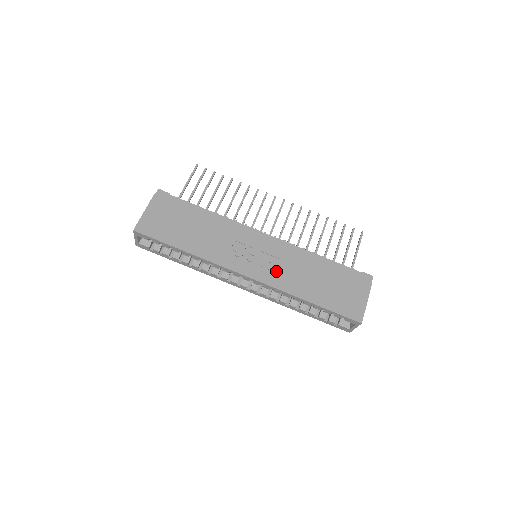
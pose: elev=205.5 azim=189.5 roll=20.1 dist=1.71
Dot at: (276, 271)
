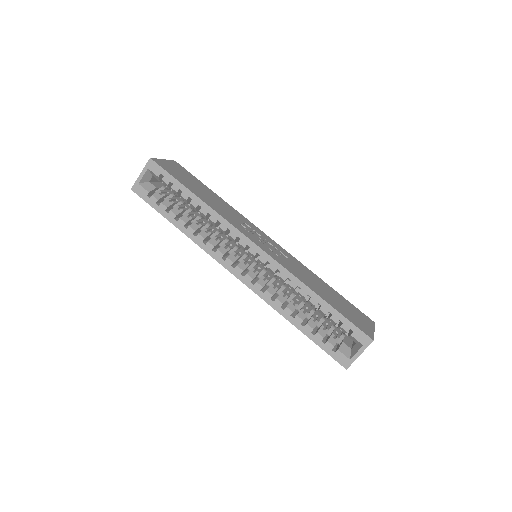
Dot at: (285, 260)
